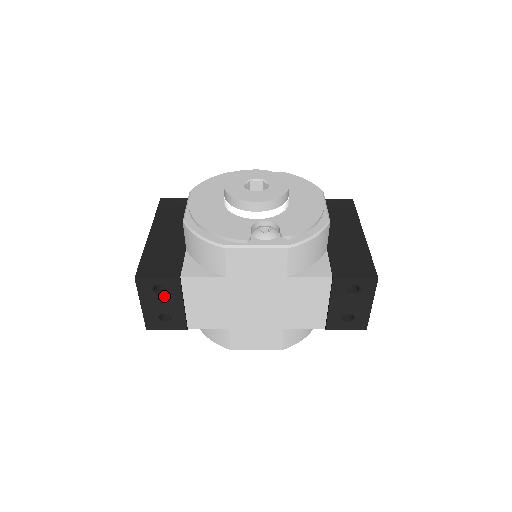
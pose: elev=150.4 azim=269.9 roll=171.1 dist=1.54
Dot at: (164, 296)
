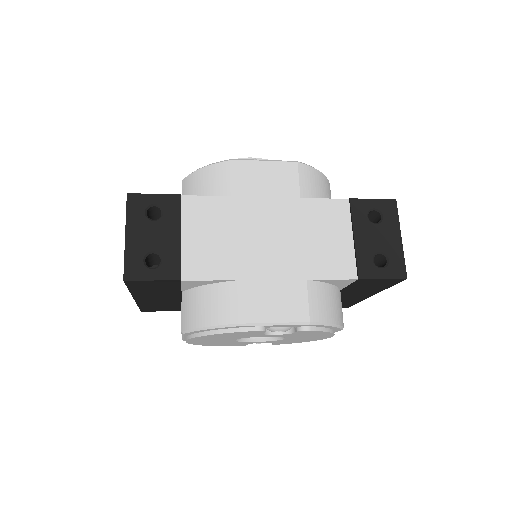
Dot at: (158, 222)
